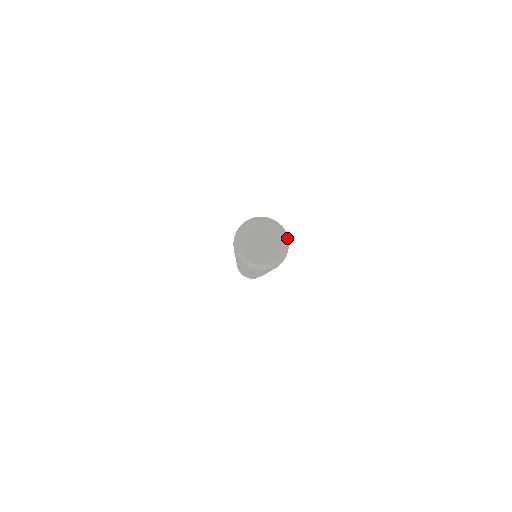
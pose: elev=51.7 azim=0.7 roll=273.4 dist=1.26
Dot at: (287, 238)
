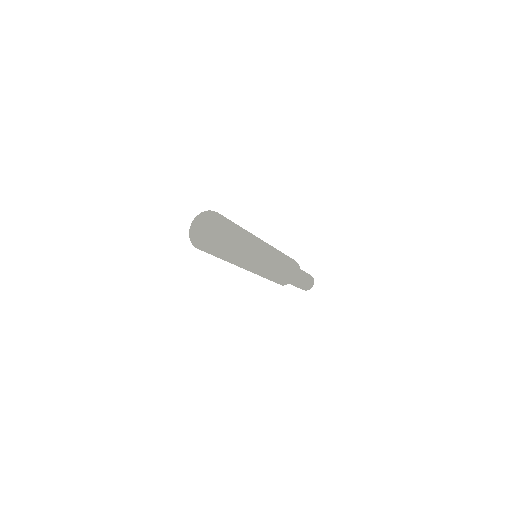
Dot at: (223, 232)
